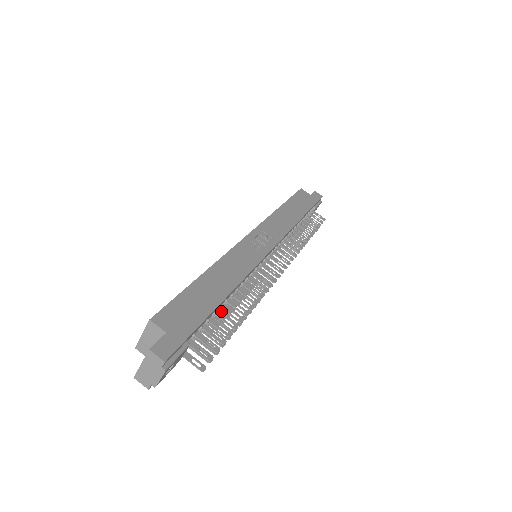
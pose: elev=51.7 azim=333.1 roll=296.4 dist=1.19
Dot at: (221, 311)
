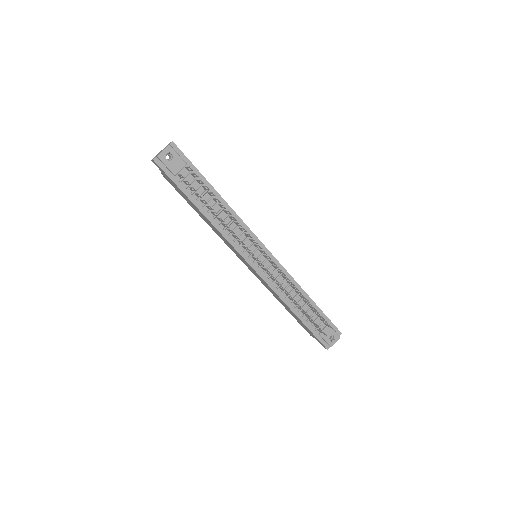
Dot at: (212, 212)
